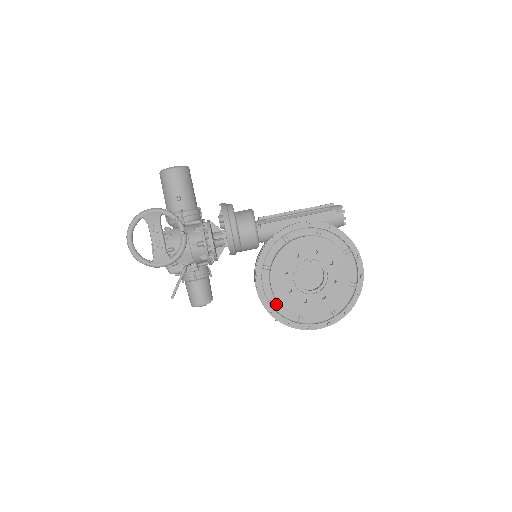
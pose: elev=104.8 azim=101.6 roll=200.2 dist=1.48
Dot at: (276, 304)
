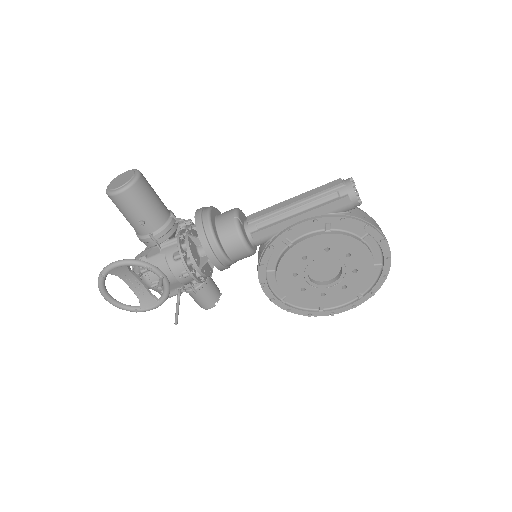
Dot at: (291, 300)
